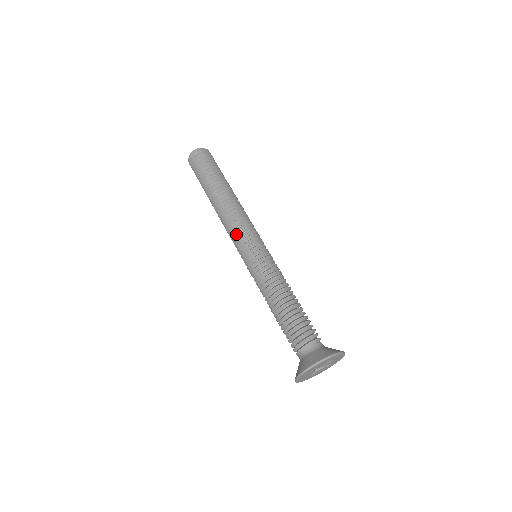
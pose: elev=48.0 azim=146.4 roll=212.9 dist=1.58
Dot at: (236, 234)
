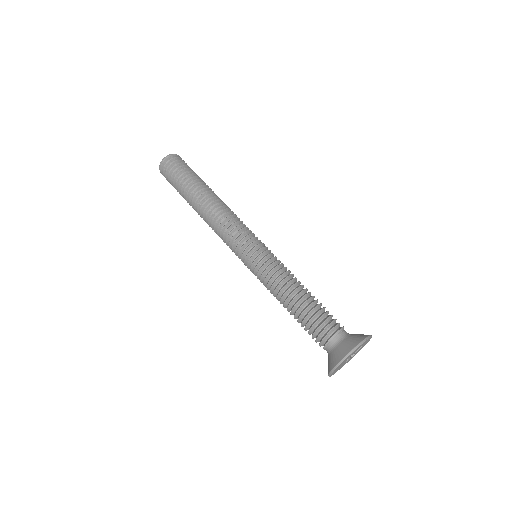
Dot at: (235, 233)
